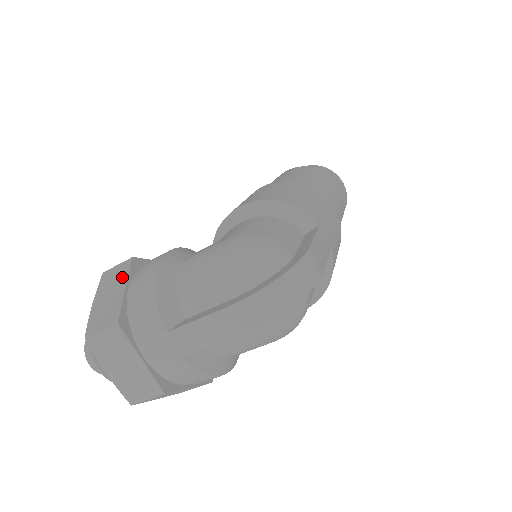
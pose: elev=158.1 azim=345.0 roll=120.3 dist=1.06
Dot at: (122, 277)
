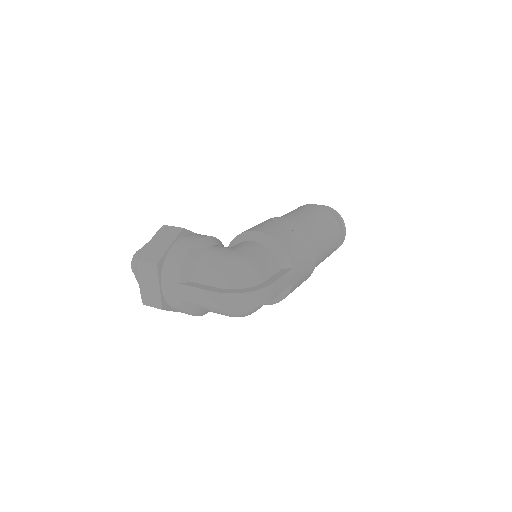
Dot at: (172, 237)
